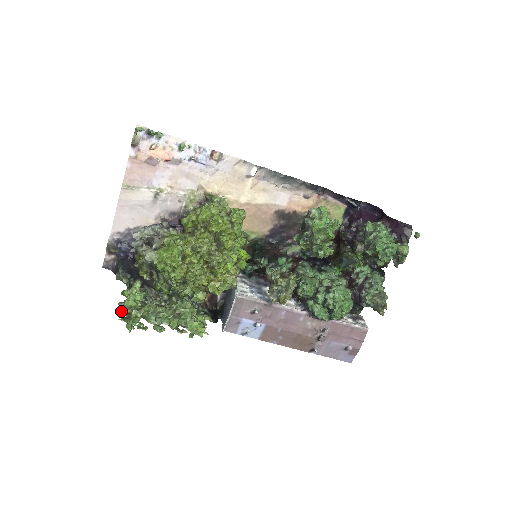
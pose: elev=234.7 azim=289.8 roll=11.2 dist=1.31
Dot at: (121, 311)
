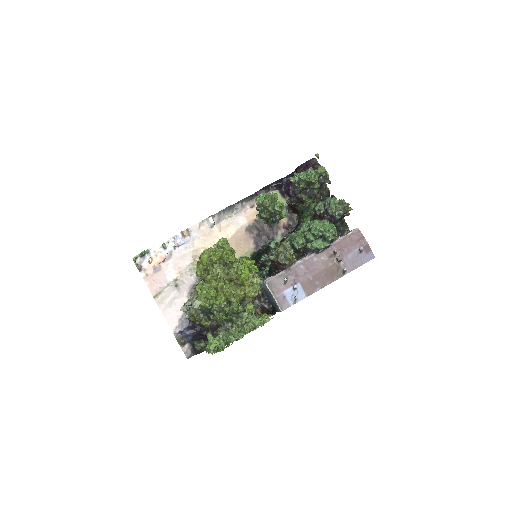
Dot at: (211, 353)
